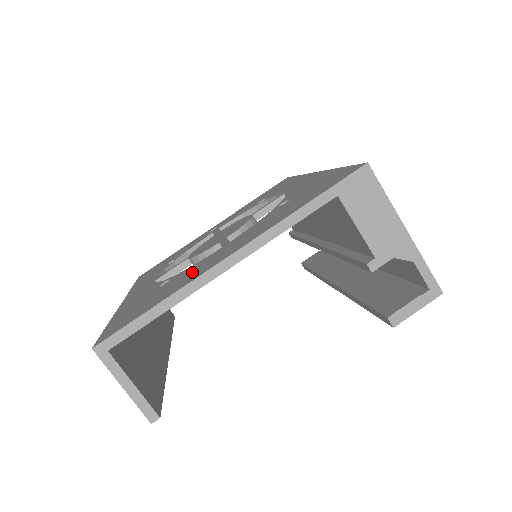
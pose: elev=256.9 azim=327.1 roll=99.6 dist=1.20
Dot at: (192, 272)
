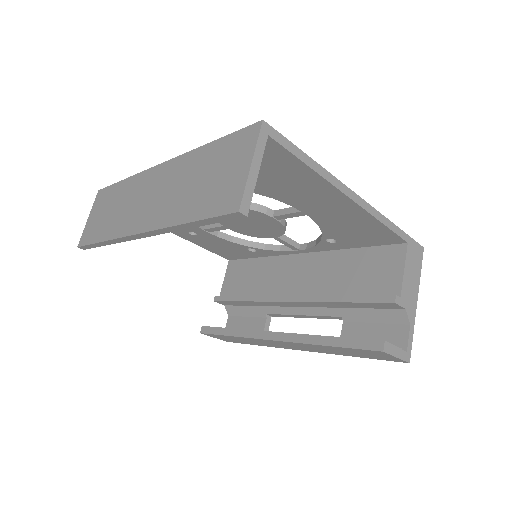
Dot at: occluded
